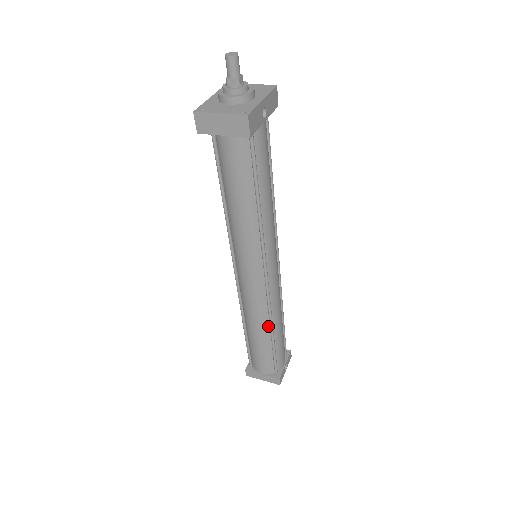
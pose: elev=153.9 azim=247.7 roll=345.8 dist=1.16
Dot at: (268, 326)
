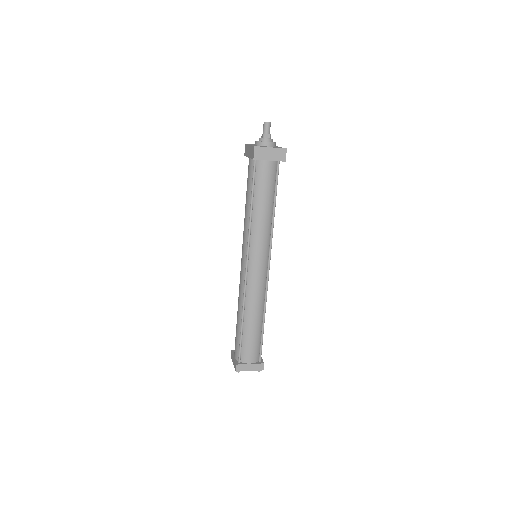
Dot at: (262, 312)
